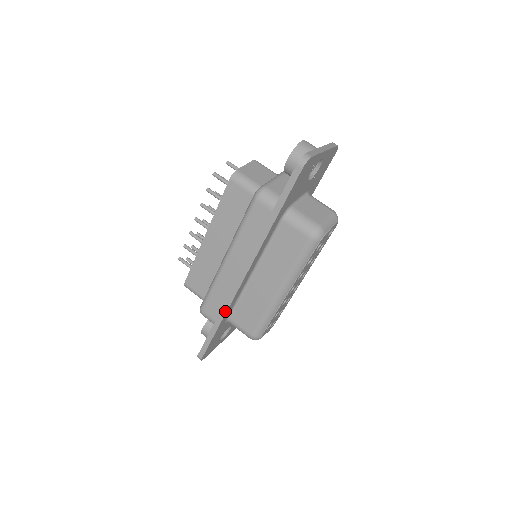
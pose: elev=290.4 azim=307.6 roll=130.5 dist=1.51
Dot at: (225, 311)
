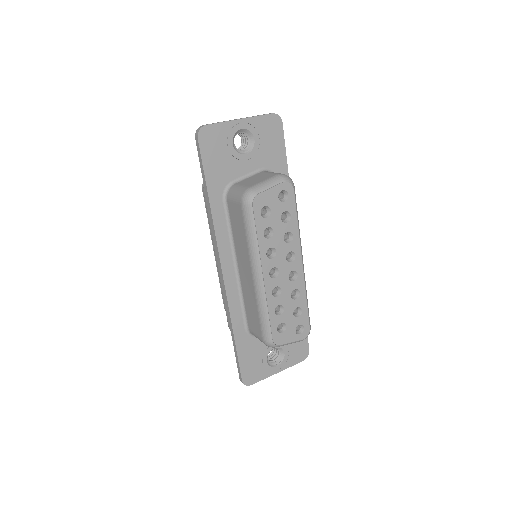
Dot at: (229, 316)
